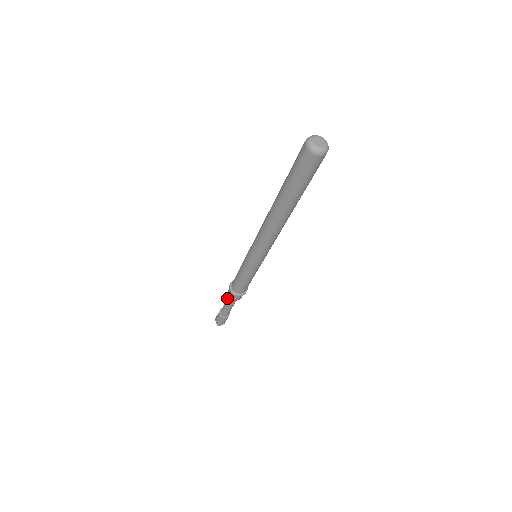
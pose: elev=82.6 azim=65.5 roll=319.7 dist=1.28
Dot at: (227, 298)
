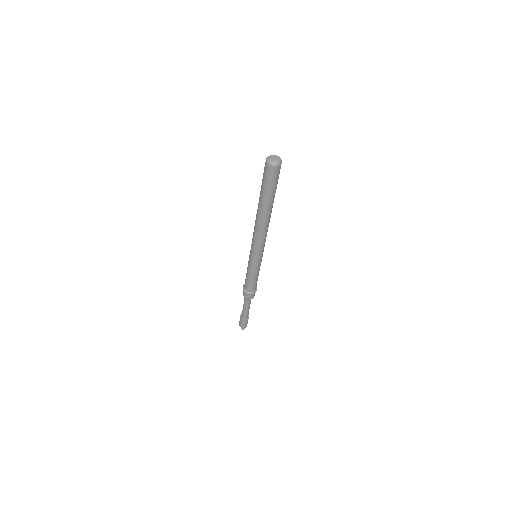
Dot at: occluded
